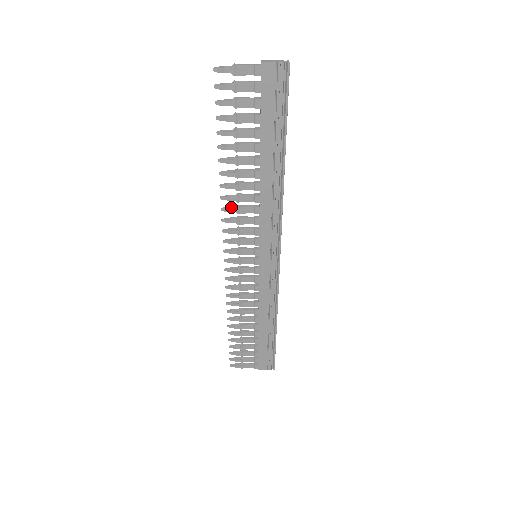
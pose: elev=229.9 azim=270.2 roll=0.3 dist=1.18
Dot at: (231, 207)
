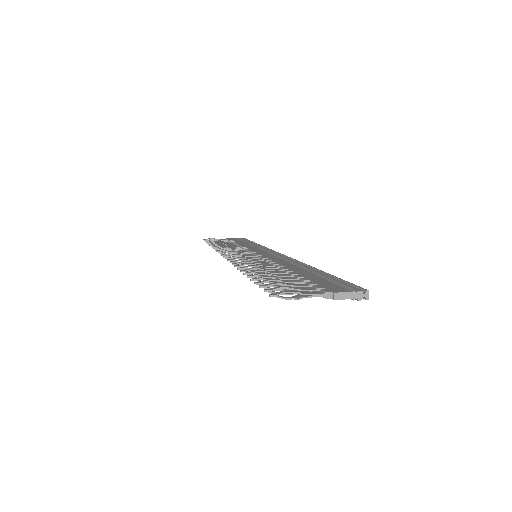
Dot at: (244, 262)
